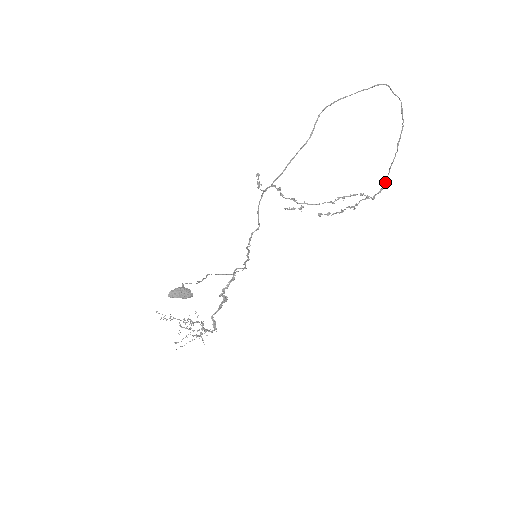
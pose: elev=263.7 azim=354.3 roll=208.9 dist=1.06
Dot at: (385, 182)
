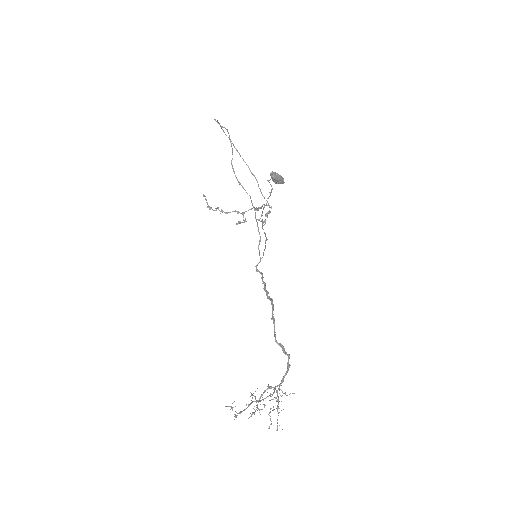
Dot at: (266, 200)
